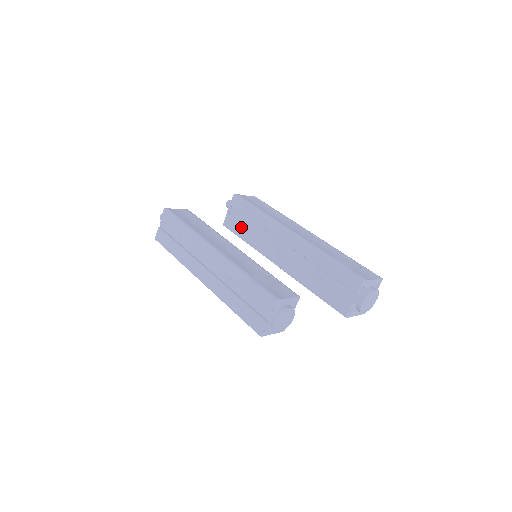
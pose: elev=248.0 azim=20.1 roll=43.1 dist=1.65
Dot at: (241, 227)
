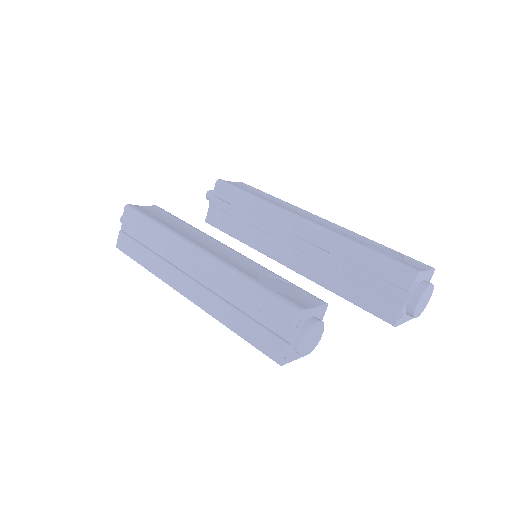
Dot at: (230, 221)
